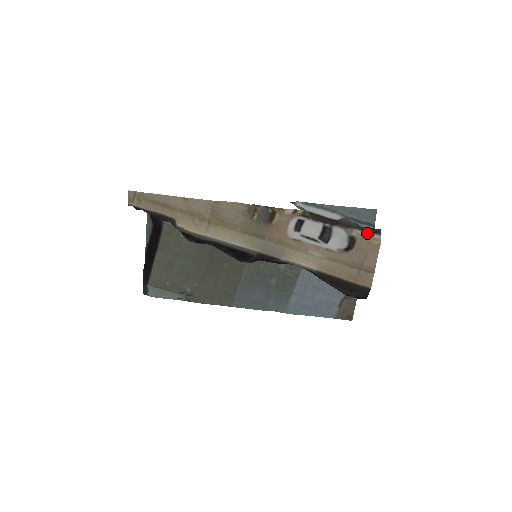
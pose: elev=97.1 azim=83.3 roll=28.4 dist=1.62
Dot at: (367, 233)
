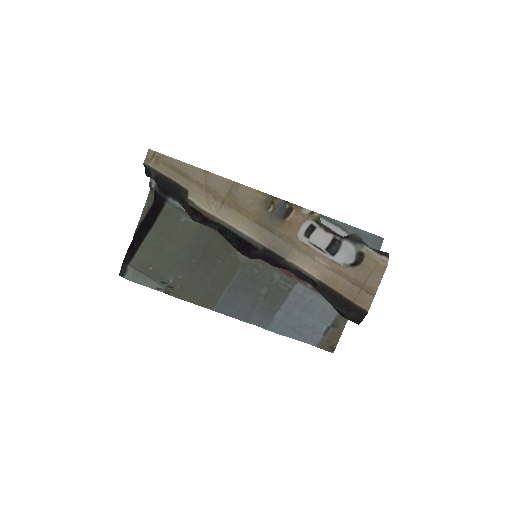
Dot at: (376, 253)
